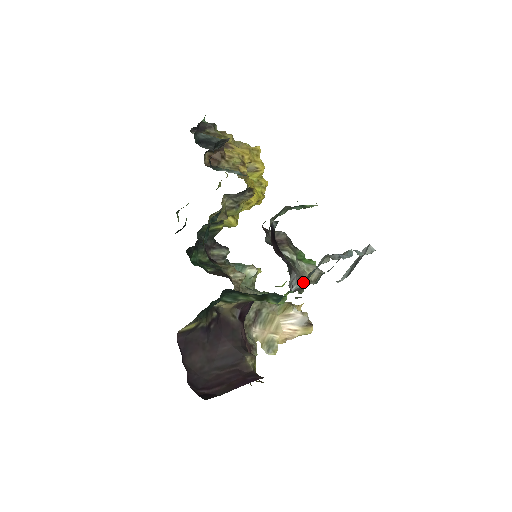
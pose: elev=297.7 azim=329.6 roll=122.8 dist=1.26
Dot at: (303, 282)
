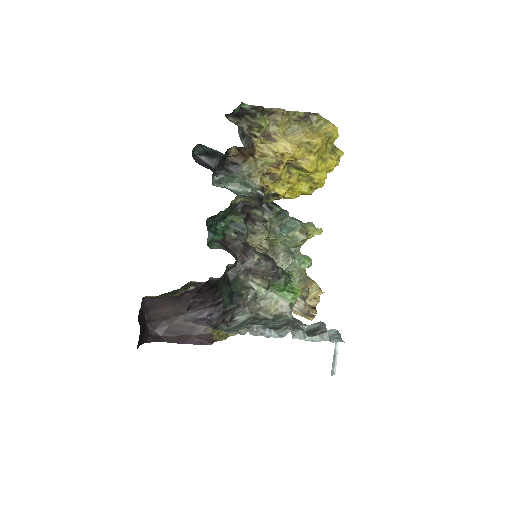
Dot at: (245, 320)
